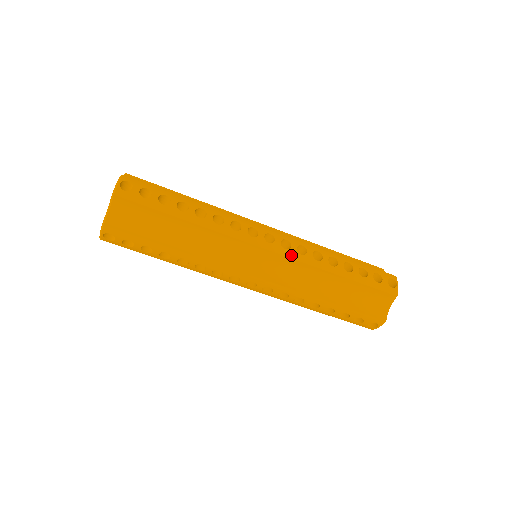
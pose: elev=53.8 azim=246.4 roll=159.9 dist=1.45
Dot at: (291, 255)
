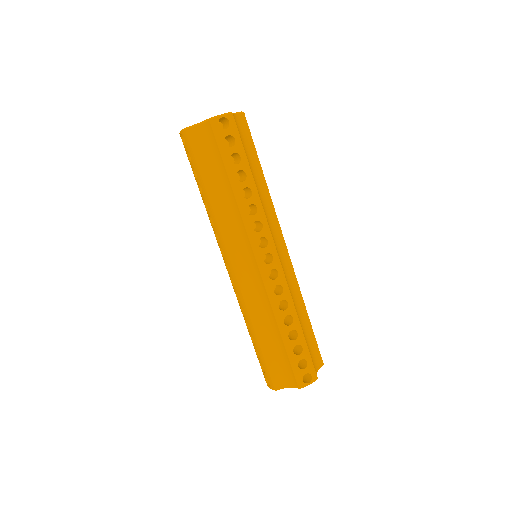
Dot at: (267, 284)
